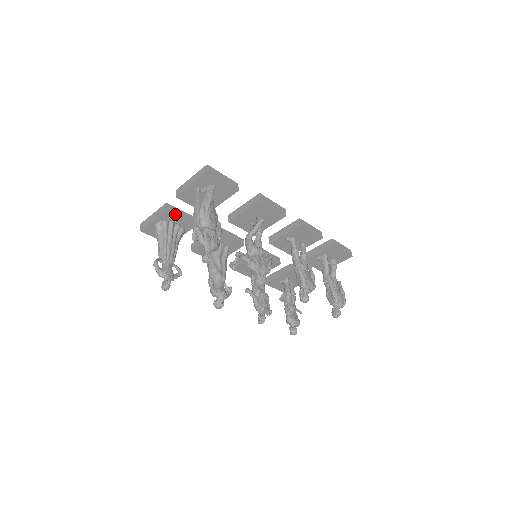
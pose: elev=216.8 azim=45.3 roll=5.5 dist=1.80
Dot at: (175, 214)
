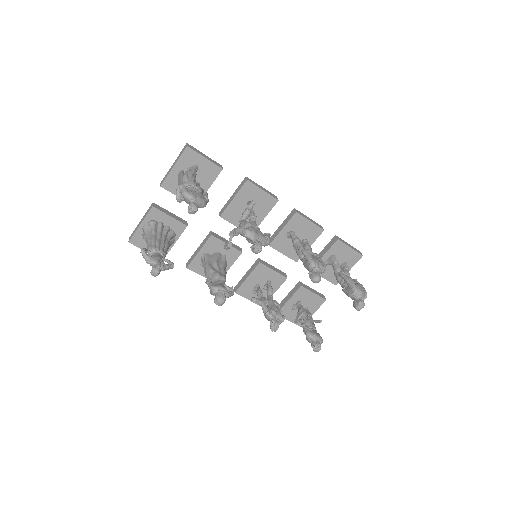
Dot at: (163, 212)
